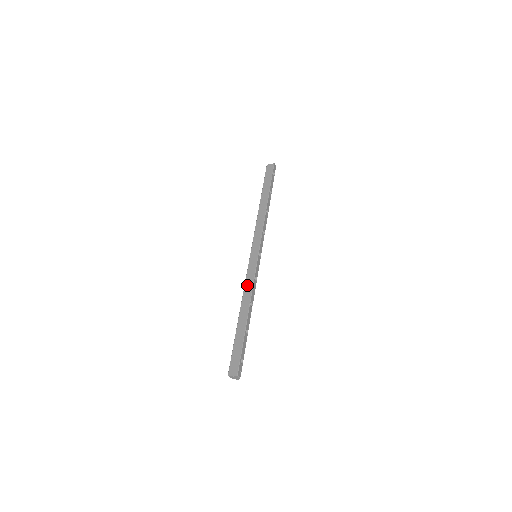
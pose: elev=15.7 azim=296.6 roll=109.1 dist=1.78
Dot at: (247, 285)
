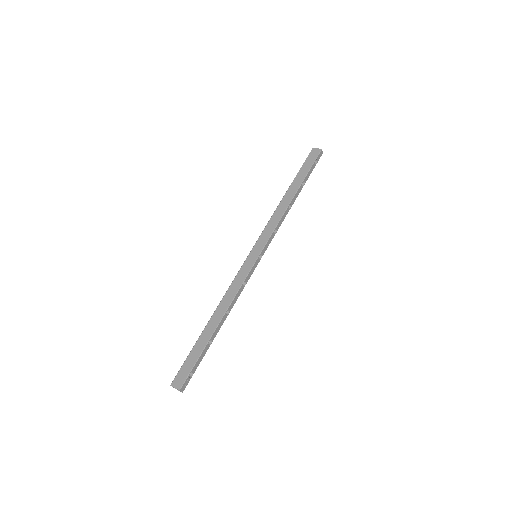
Dot at: (232, 288)
